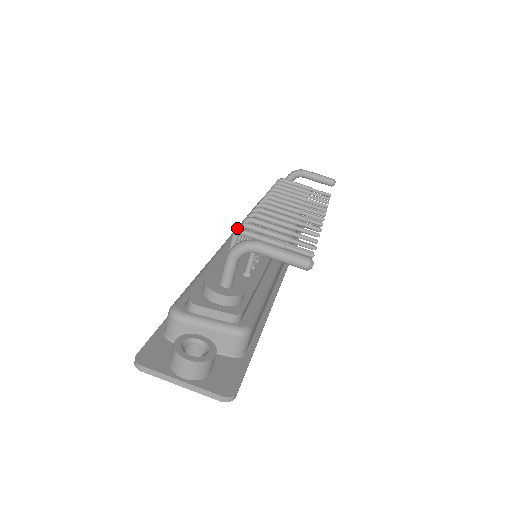
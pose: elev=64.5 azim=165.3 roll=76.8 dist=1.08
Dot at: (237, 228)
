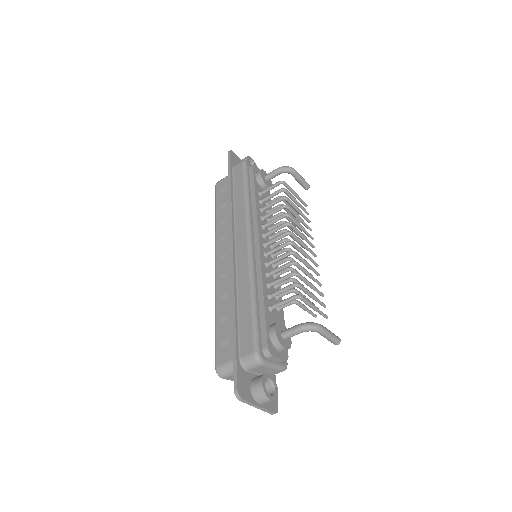
Dot at: (249, 227)
